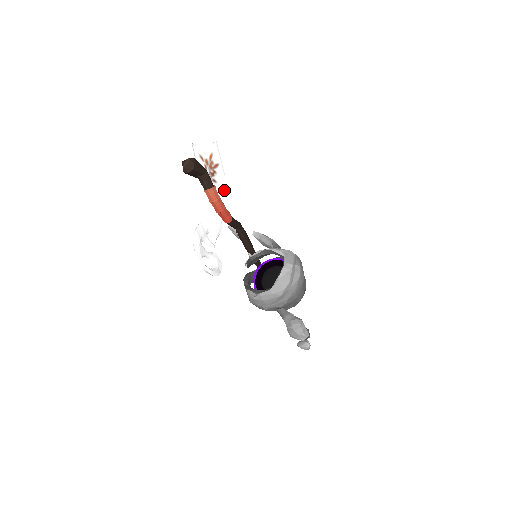
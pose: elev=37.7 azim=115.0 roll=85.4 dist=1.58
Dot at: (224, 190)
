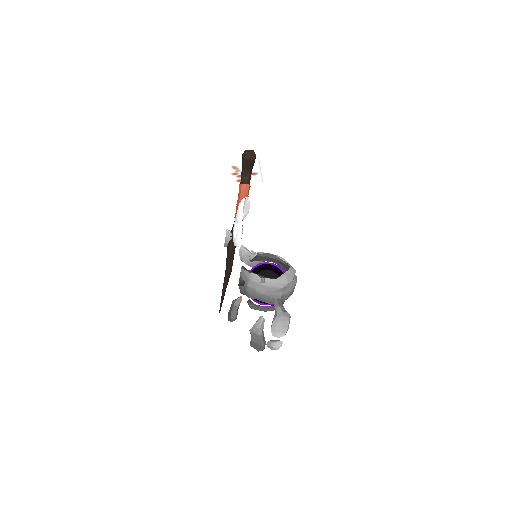
Dot at: occluded
